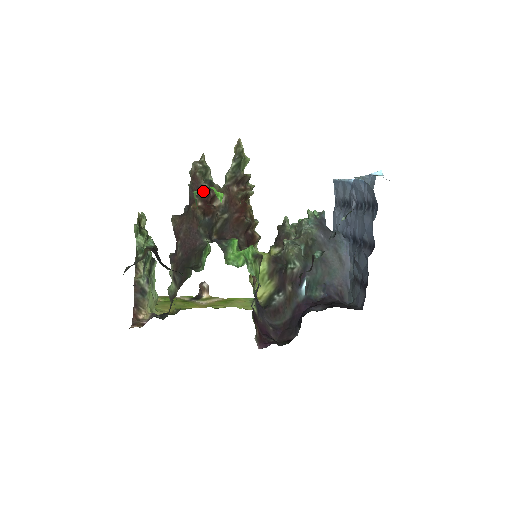
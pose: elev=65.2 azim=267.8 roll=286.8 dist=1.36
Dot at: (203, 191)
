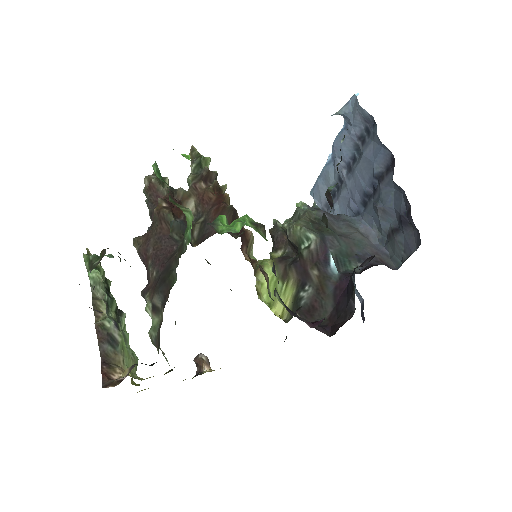
Dot at: (165, 196)
